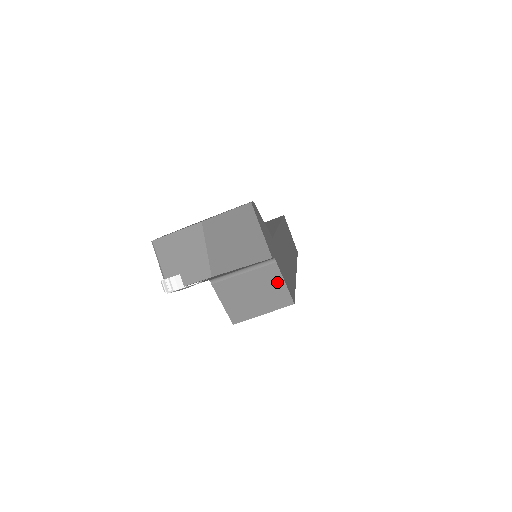
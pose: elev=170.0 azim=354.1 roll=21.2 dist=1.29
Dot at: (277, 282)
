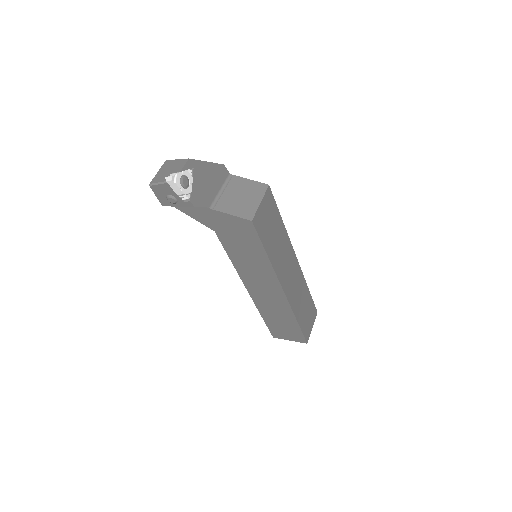
Dot at: (246, 183)
